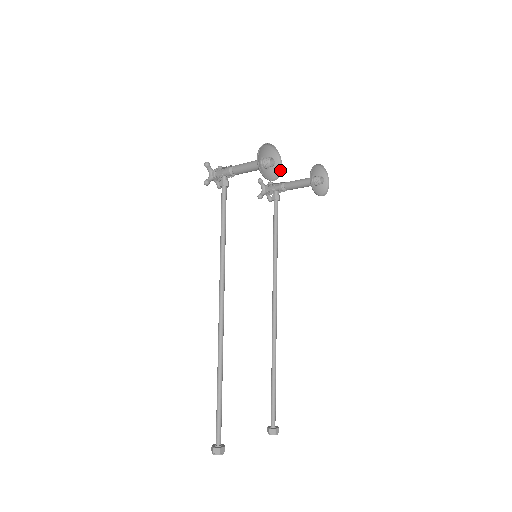
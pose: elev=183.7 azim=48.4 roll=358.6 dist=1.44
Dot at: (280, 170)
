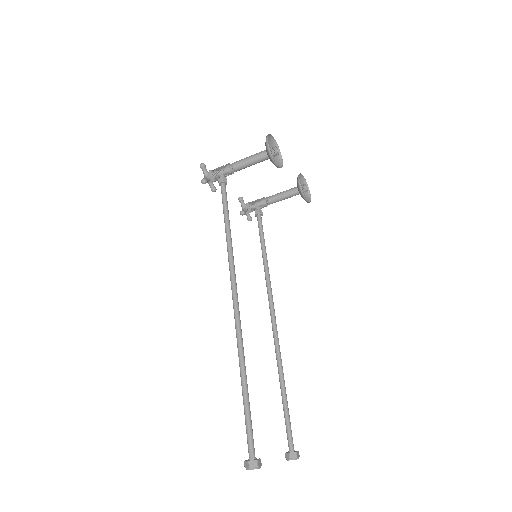
Dot at: (281, 163)
